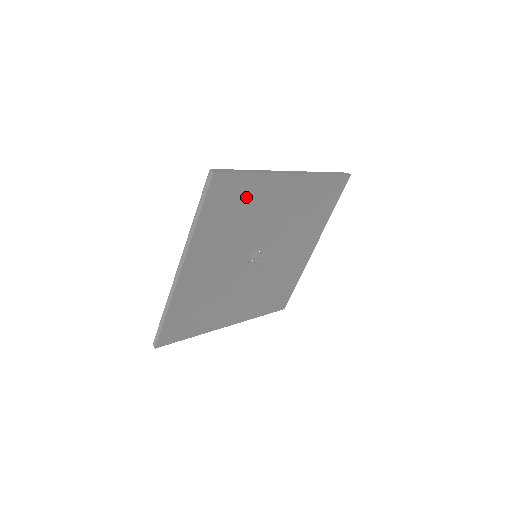
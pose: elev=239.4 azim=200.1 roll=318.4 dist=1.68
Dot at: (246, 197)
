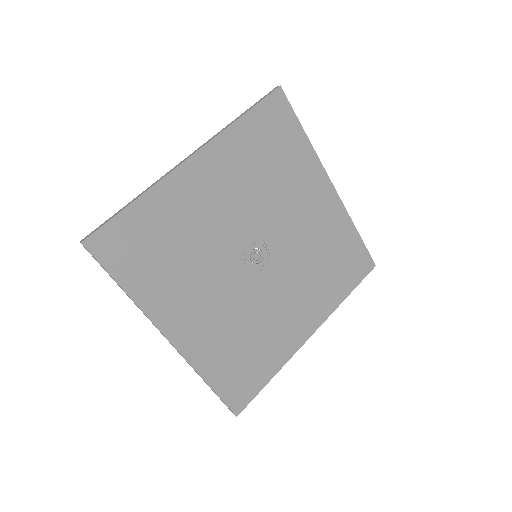
Dot at: (157, 226)
